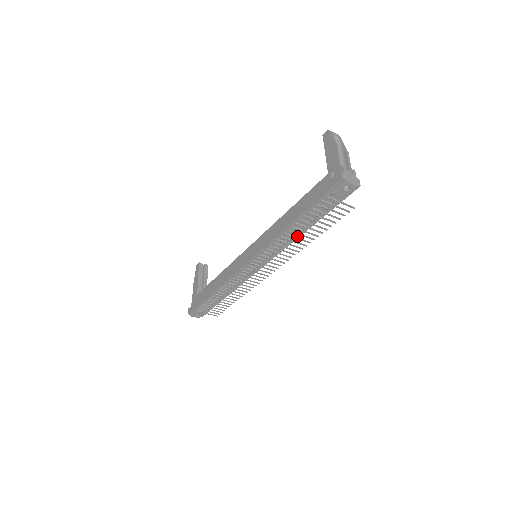
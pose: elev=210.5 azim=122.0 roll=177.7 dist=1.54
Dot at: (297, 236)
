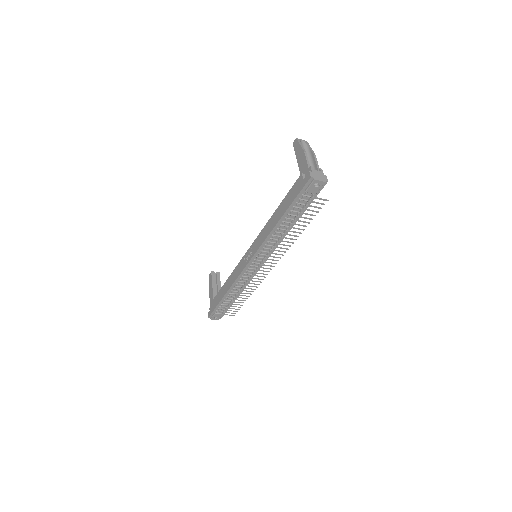
Dot at: (286, 233)
